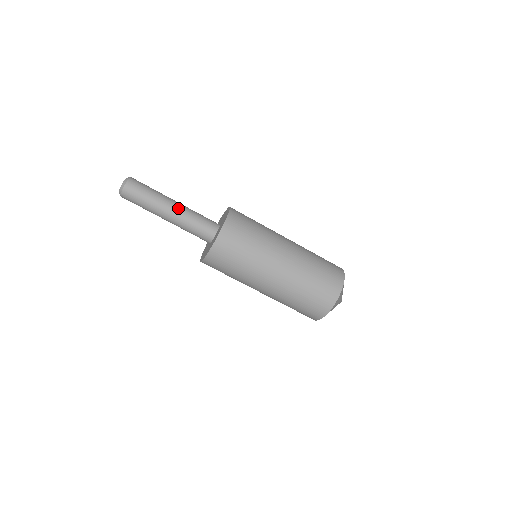
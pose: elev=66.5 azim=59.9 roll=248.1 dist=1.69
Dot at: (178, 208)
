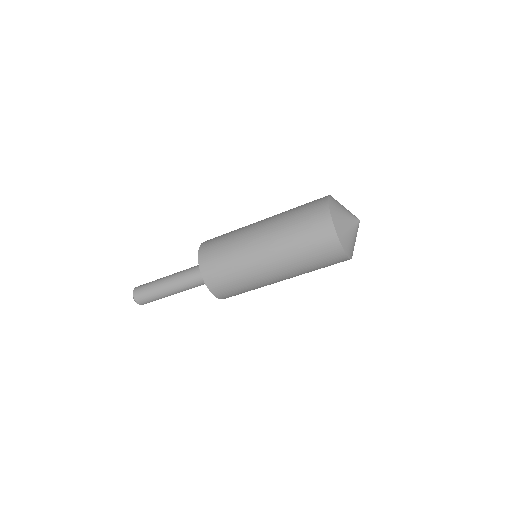
Dot at: (178, 290)
